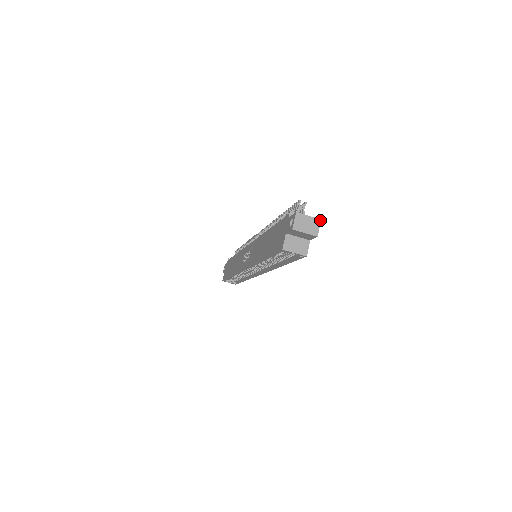
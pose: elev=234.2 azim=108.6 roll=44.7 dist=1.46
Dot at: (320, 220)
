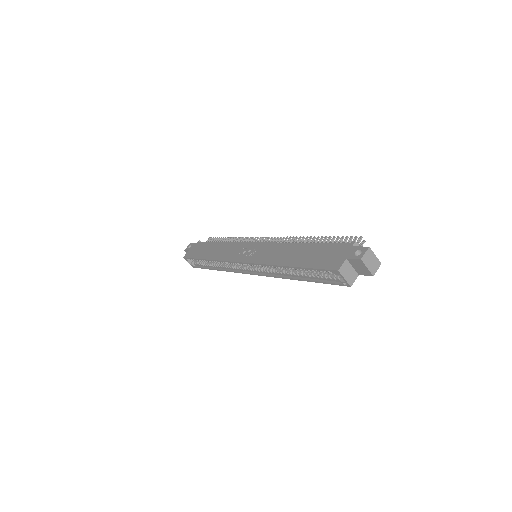
Dot at: occluded
